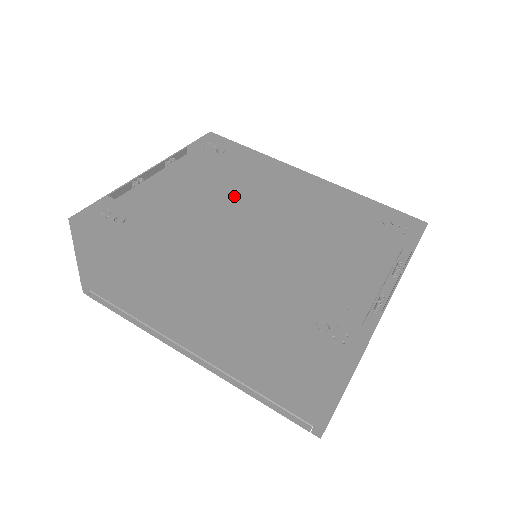
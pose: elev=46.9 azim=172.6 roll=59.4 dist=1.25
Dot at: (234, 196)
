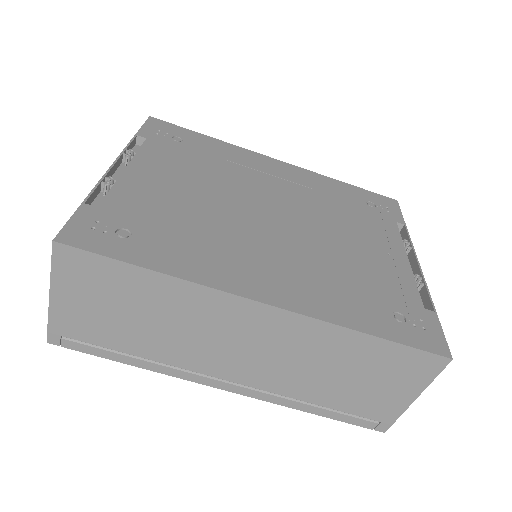
Dot at: (227, 190)
